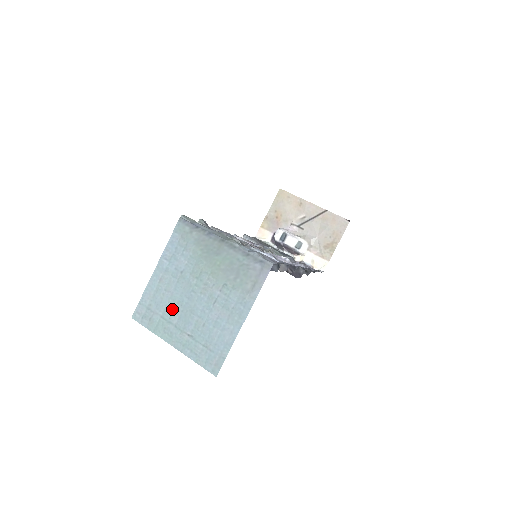
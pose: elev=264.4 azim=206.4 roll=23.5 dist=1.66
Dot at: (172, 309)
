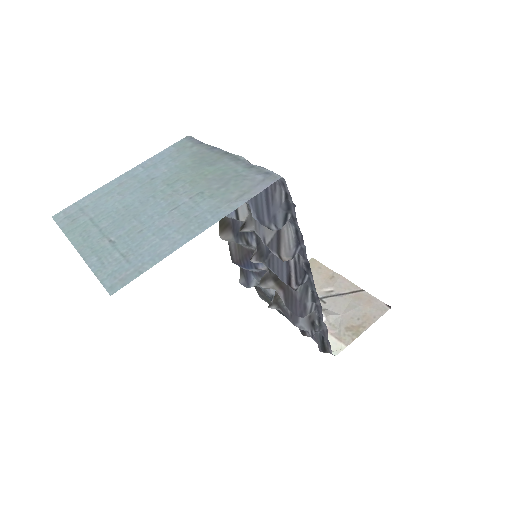
Dot at: (111, 212)
